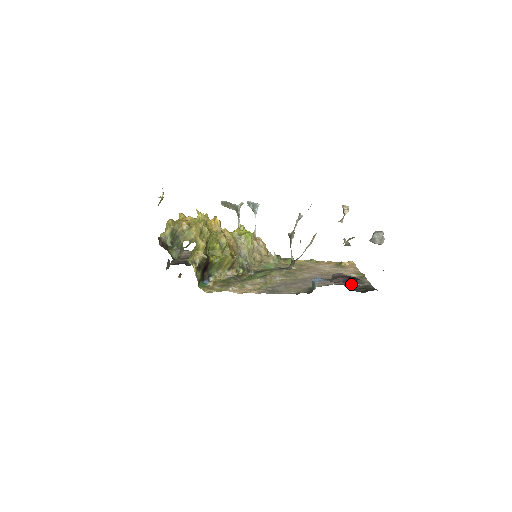
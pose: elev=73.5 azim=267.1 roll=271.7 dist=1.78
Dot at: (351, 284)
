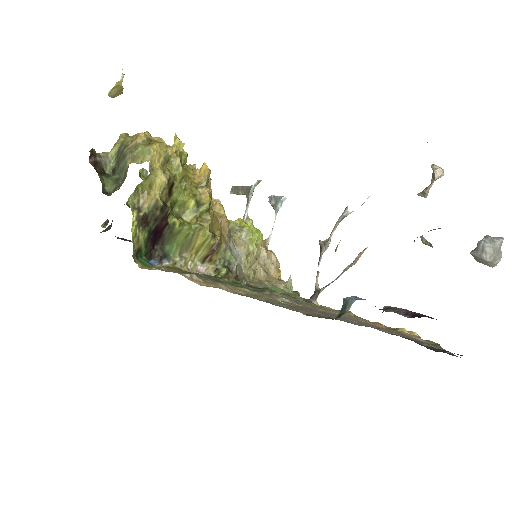
Dot at: occluded
